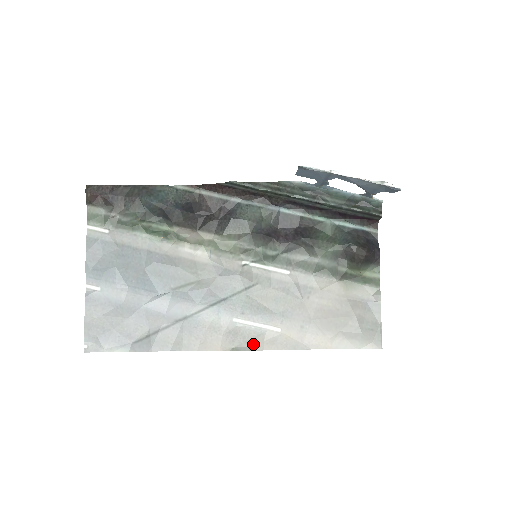
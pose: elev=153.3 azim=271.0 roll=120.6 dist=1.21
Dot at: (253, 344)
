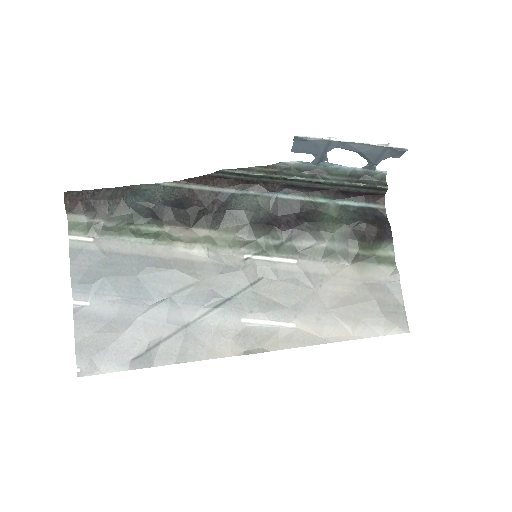
Dot at: (267, 344)
